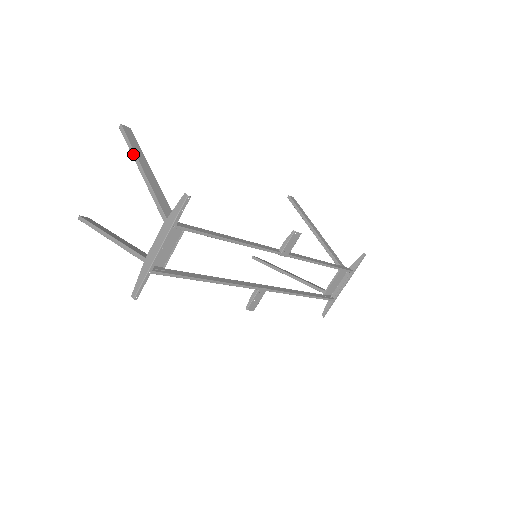
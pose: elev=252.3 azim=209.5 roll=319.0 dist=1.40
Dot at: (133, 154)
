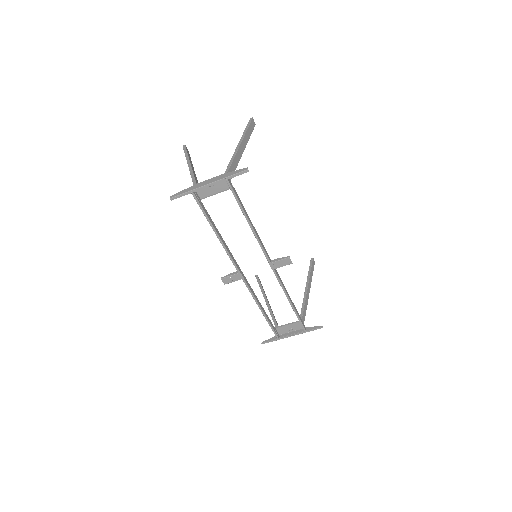
Dot at: (243, 135)
